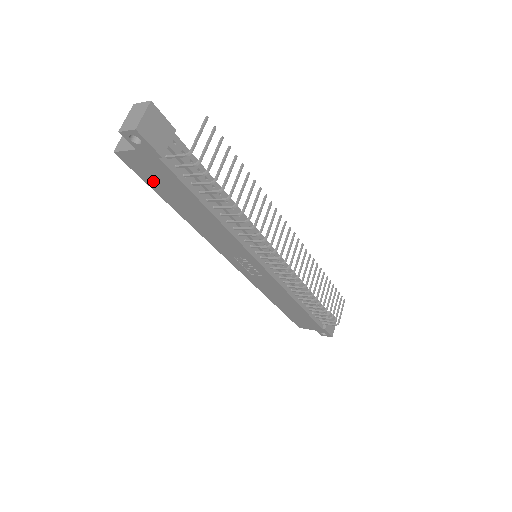
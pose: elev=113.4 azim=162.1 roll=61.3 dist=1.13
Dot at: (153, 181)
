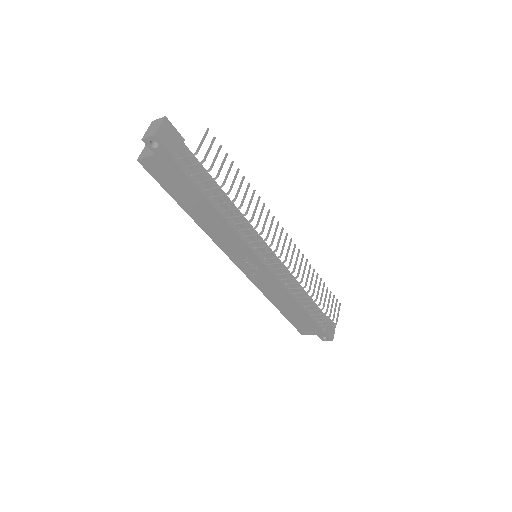
Dot at: (168, 184)
